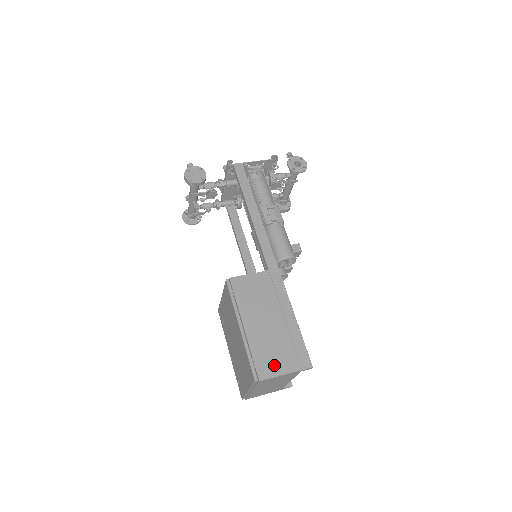
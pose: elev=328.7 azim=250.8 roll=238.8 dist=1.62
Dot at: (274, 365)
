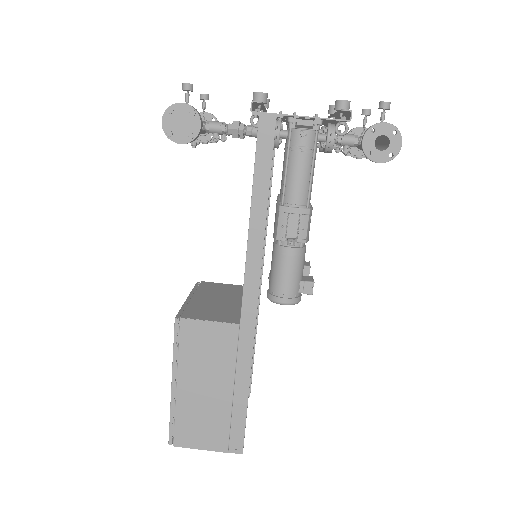
Dot at: (197, 437)
